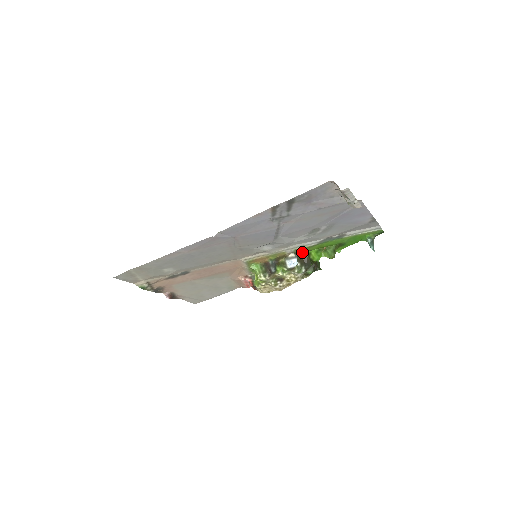
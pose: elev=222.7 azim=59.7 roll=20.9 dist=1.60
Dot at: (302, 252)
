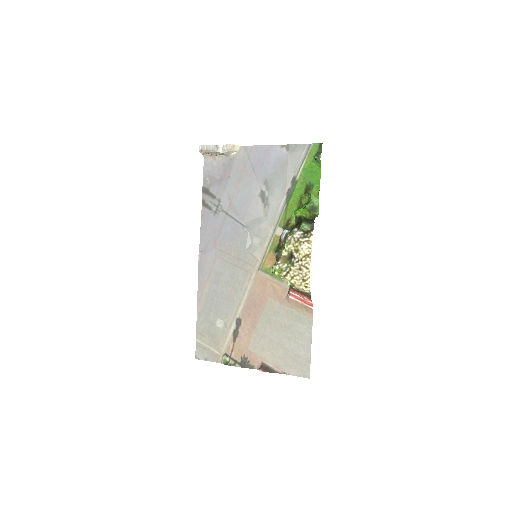
Dot at: (290, 223)
